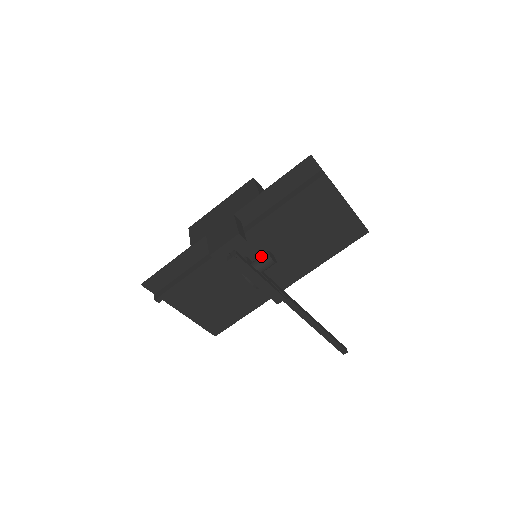
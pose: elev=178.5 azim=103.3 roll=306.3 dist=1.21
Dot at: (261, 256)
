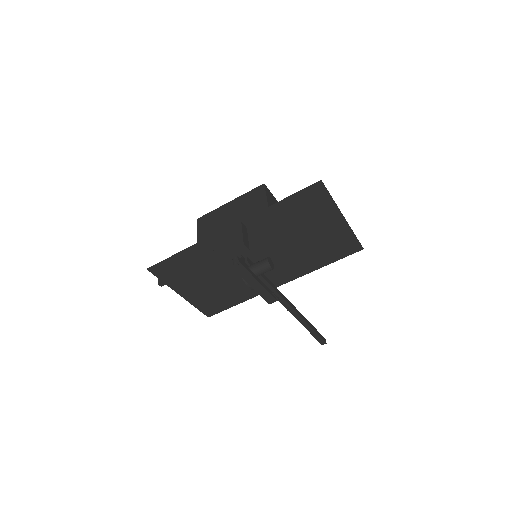
Dot at: (261, 261)
